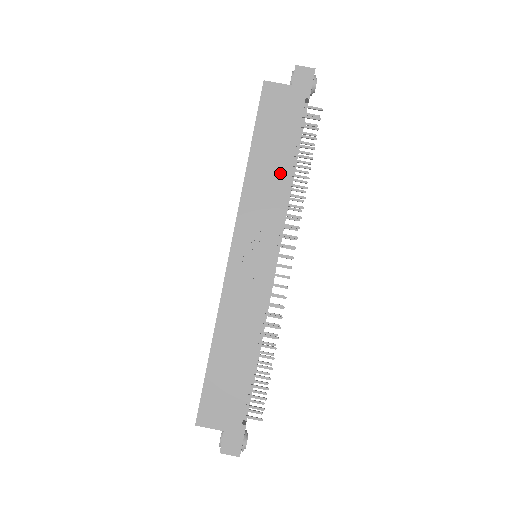
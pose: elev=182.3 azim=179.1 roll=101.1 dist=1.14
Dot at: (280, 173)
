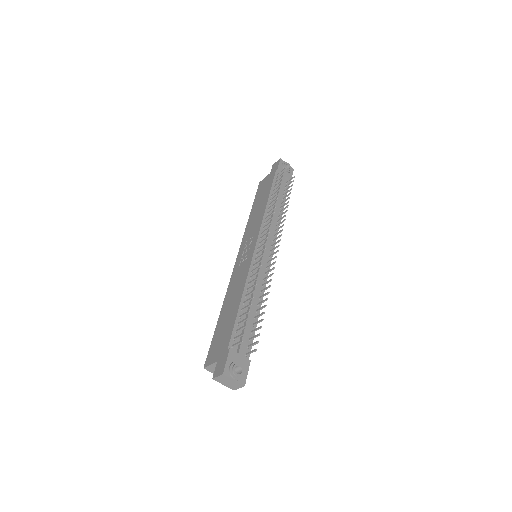
Dot at: (262, 207)
